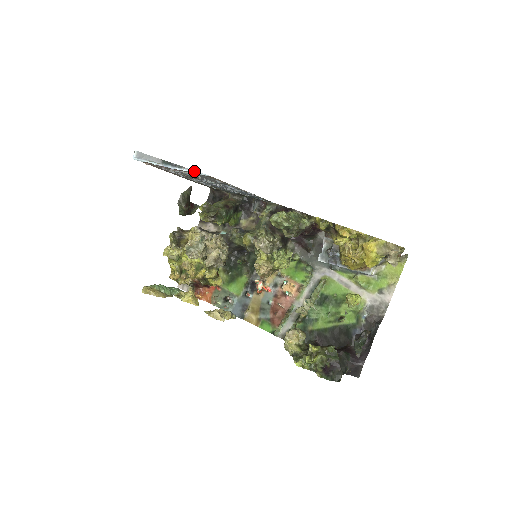
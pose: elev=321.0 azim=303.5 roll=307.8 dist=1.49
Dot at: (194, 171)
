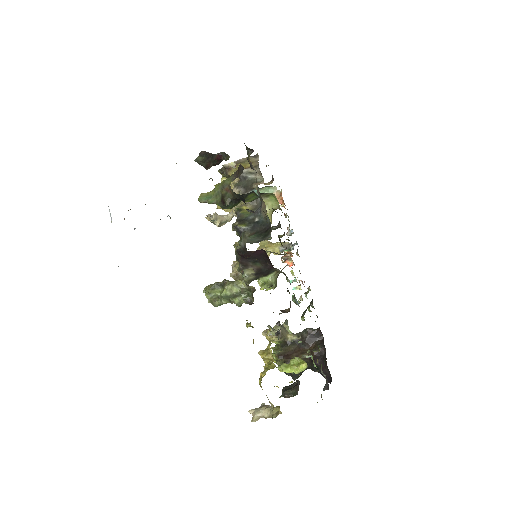
Dot at: occluded
